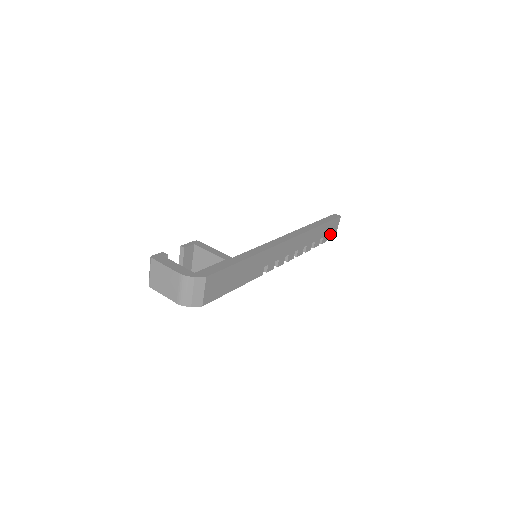
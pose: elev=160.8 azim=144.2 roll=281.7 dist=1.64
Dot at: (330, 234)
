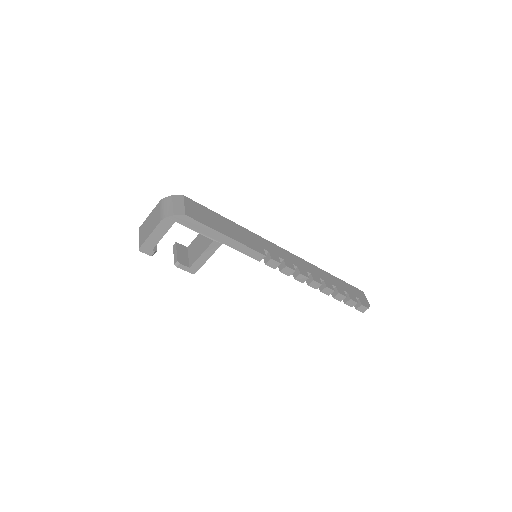
Dot at: (359, 300)
